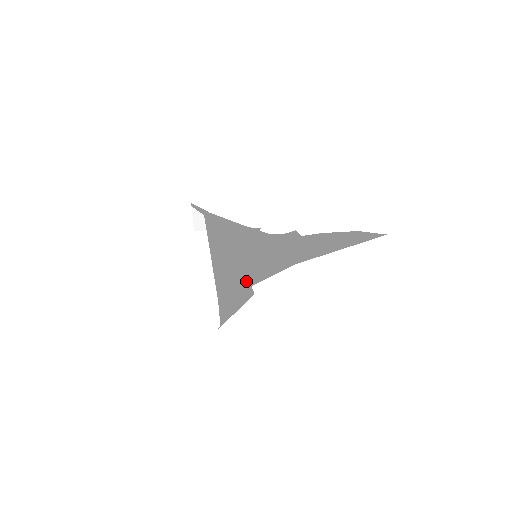
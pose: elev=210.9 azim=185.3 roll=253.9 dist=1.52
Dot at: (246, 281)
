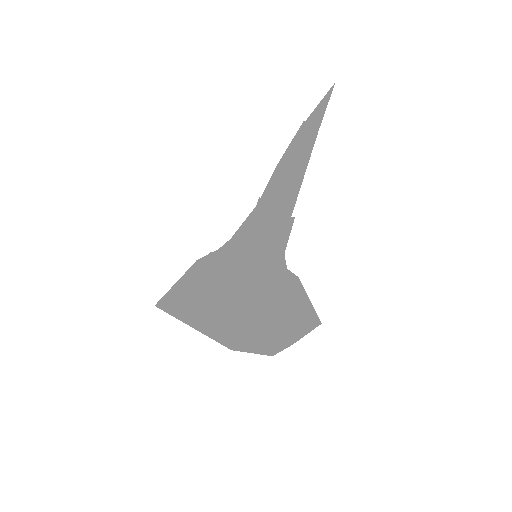
Dot at: (257, 295)
